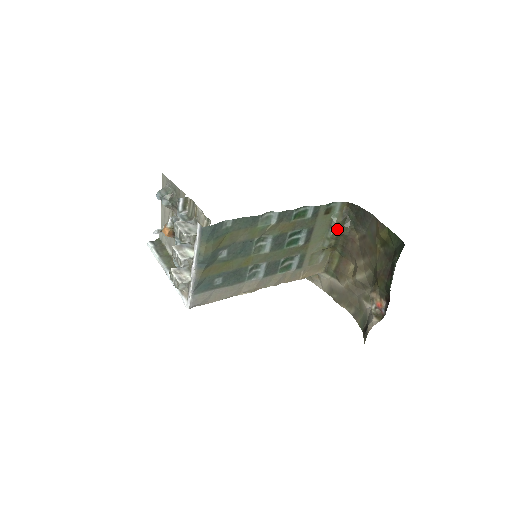
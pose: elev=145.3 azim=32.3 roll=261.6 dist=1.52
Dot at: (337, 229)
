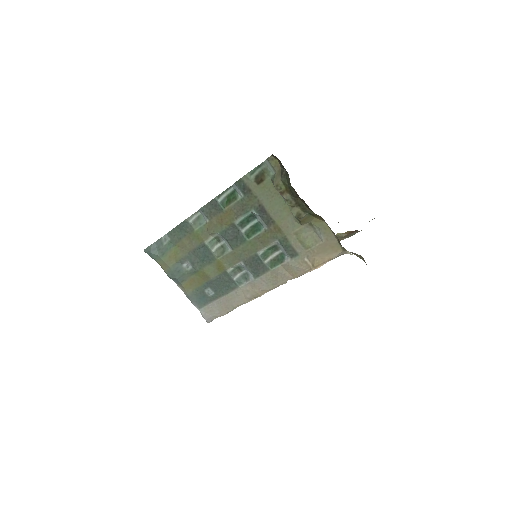
Dot at: (287, 193)
